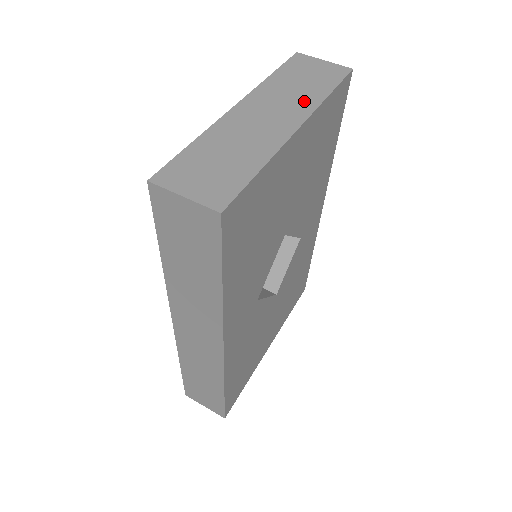
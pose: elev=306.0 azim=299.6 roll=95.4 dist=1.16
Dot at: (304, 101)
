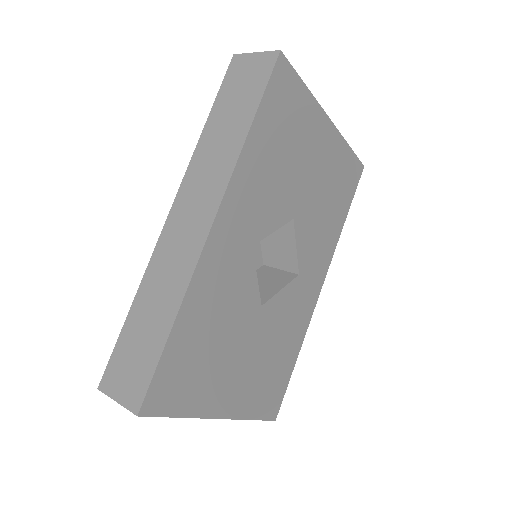
Dot at: occluded
